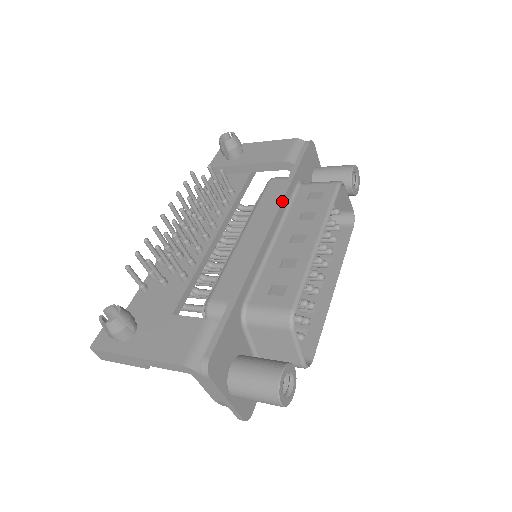
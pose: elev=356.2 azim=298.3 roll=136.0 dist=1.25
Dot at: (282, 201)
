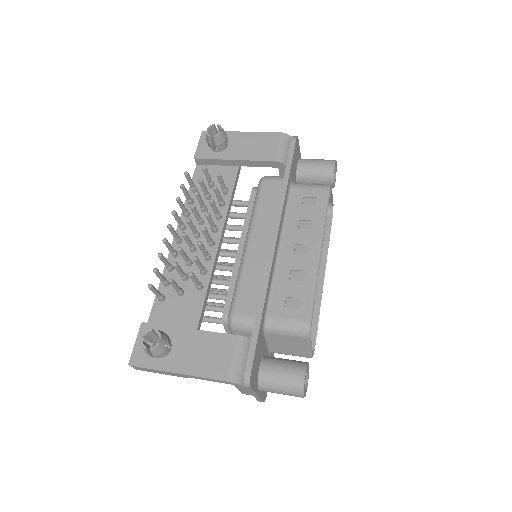
Dot at: (282, 210)
